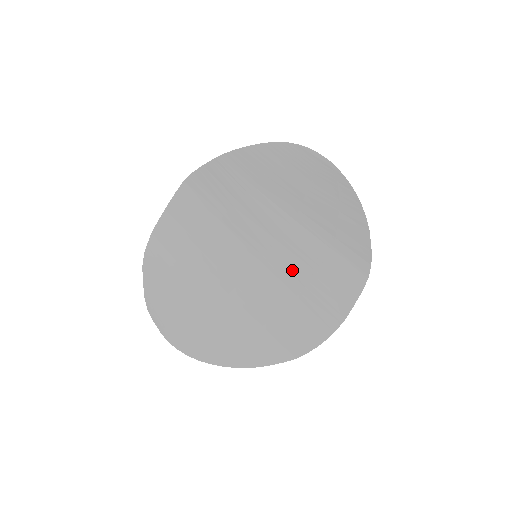
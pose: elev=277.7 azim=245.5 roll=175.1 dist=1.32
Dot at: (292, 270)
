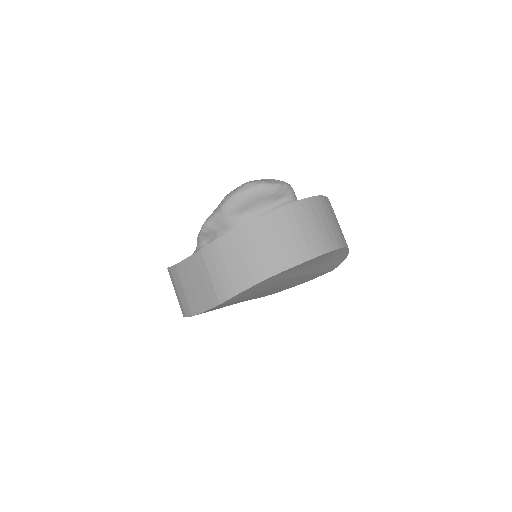
Dot at: occluded
